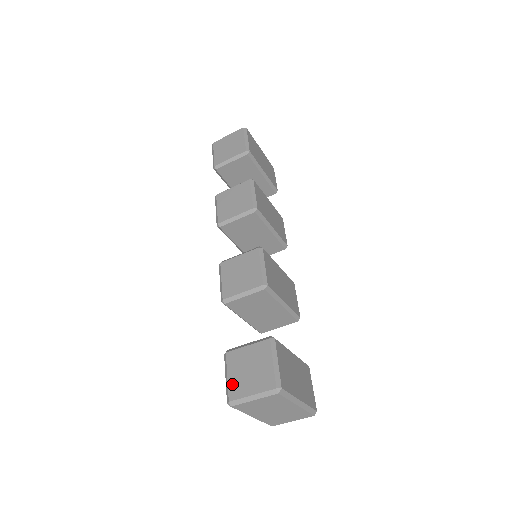
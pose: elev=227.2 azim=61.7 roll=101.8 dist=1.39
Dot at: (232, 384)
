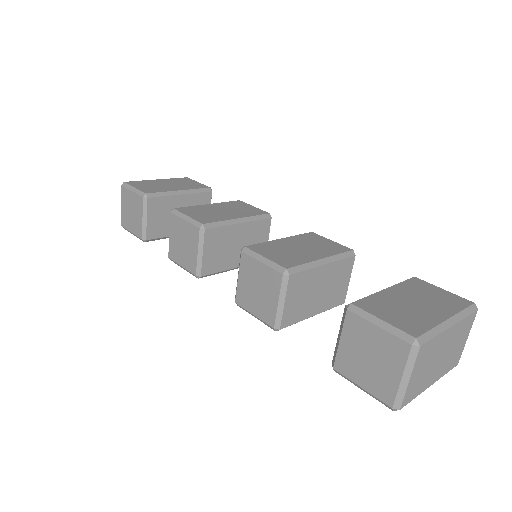
Dot at: (373, 389)
